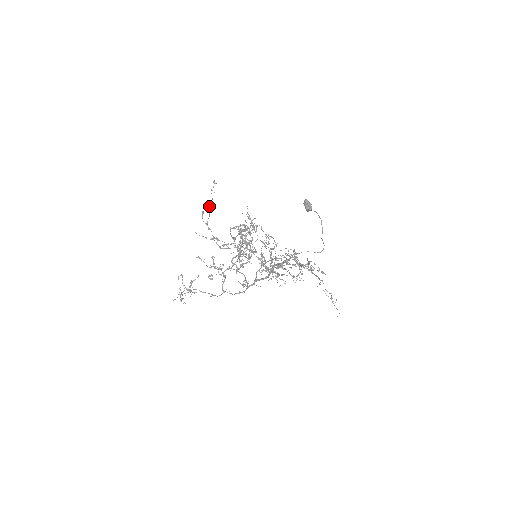
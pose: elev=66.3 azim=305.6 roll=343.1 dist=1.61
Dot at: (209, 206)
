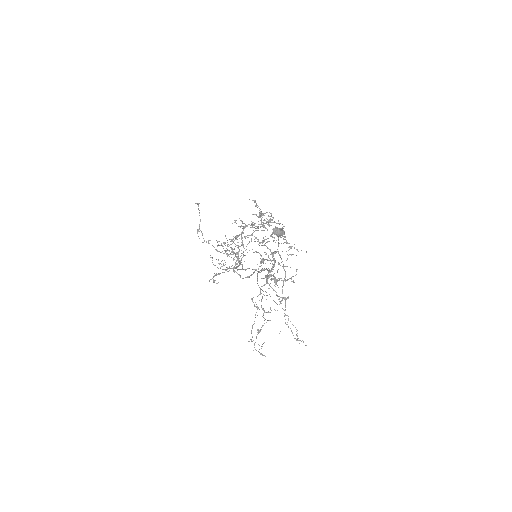
Dot at: (199, 229)
